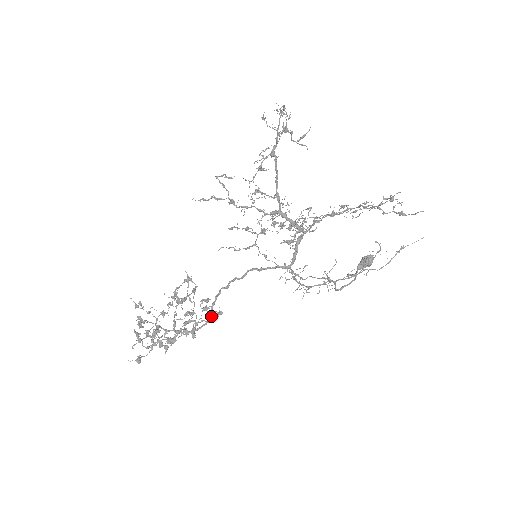
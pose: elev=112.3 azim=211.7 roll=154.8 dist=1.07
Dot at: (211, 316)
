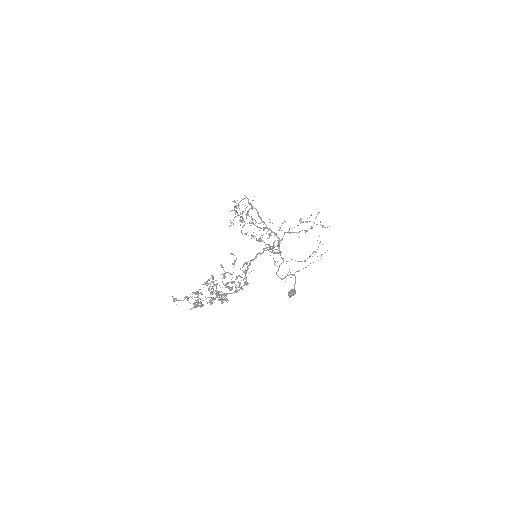
Dot at: (246, 281)
